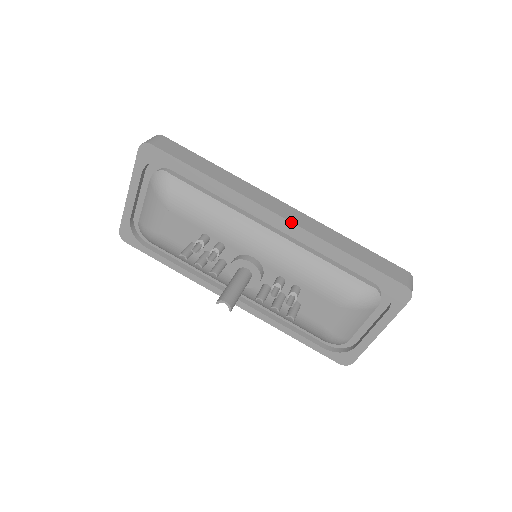
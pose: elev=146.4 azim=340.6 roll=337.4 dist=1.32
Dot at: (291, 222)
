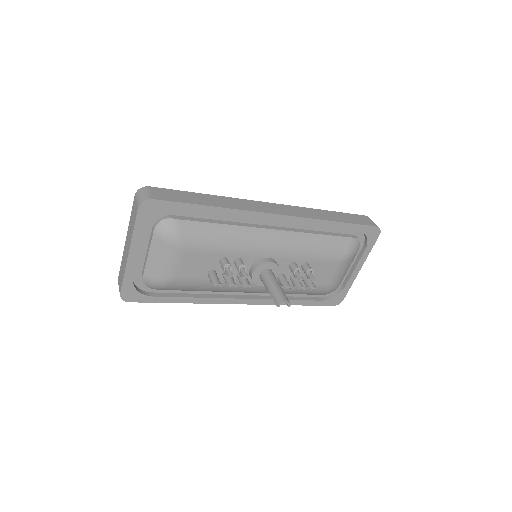
Dot at: (291, 216)
